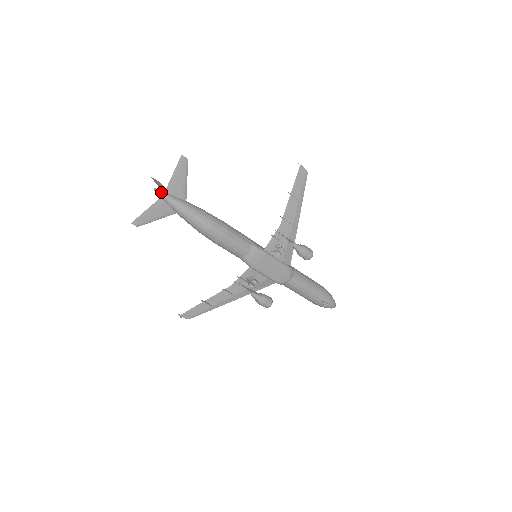
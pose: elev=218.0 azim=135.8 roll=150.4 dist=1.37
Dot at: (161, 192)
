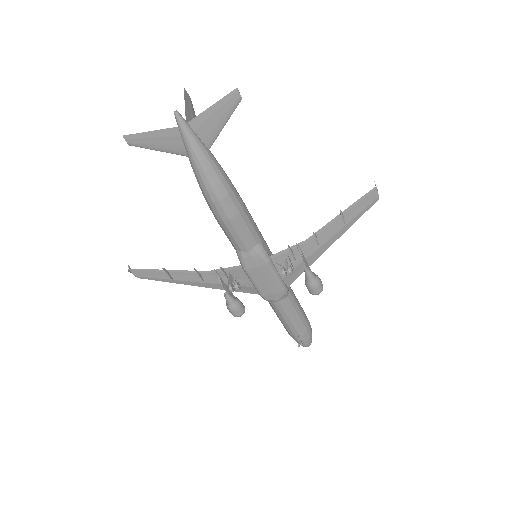
Dot at: (182, 120)
